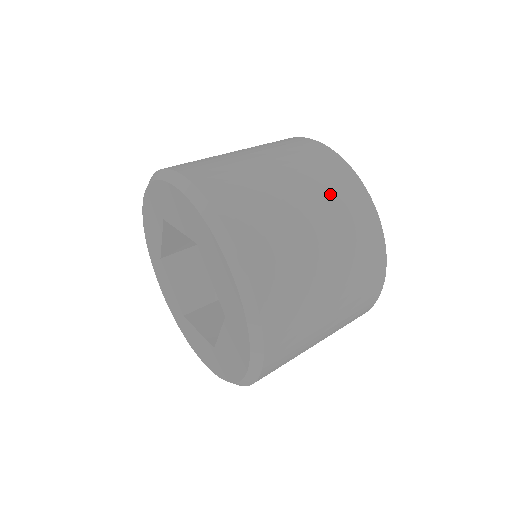
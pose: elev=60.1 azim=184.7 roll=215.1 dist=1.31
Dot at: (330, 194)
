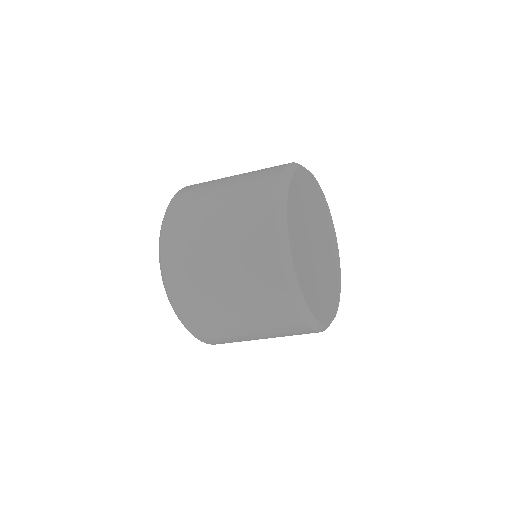
Dot at: (242, 211)
